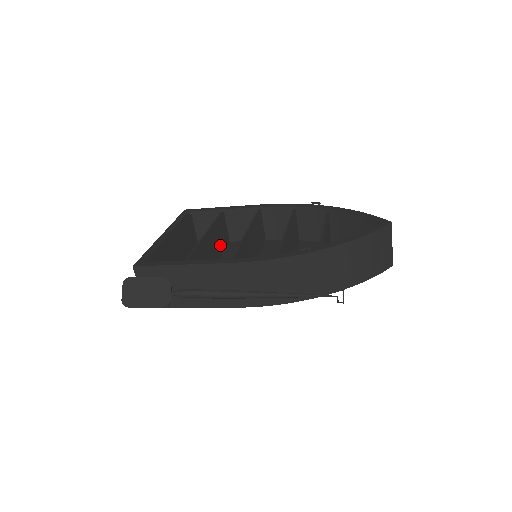
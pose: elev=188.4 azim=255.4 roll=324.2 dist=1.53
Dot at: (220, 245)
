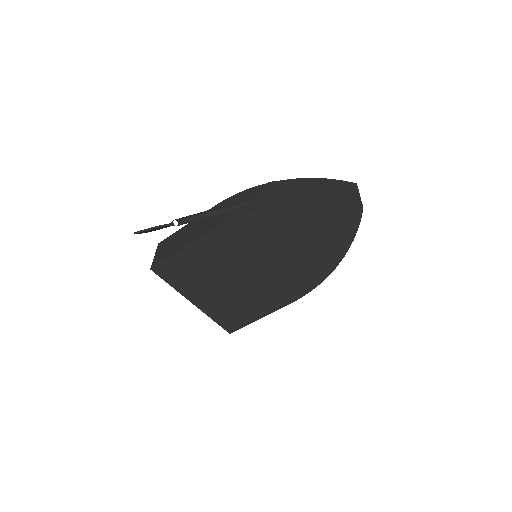
Dot at: occluded
